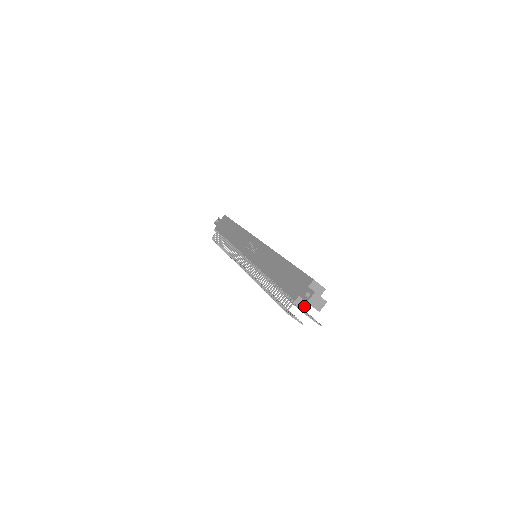
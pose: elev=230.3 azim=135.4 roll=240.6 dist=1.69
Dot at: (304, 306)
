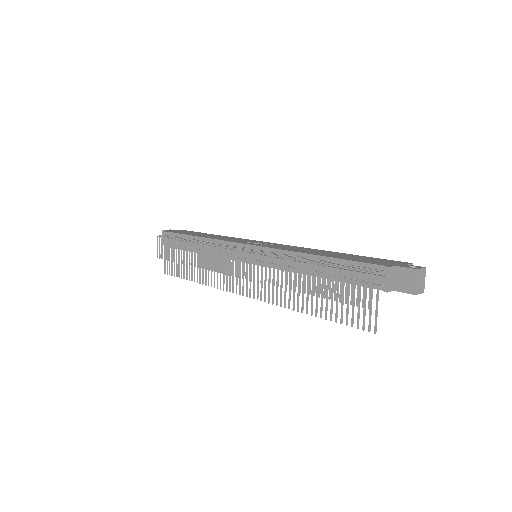
Dot at: (390, 284)
